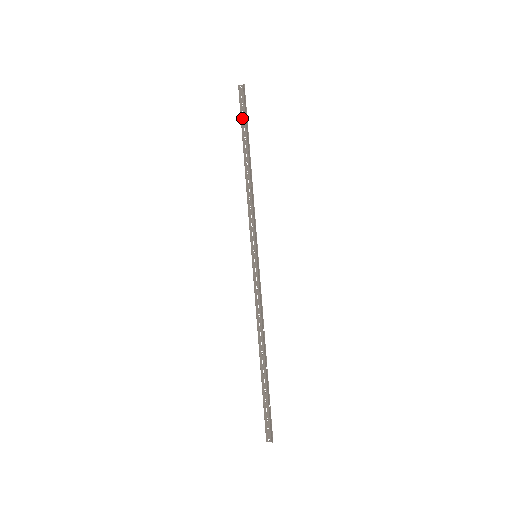
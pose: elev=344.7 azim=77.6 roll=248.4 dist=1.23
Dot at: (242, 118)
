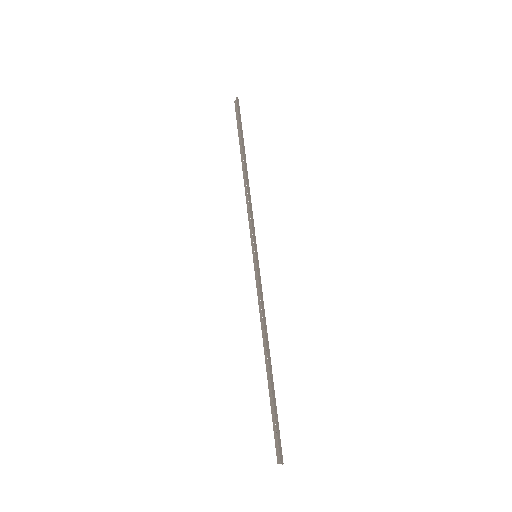
Dot at: (239, 128)
